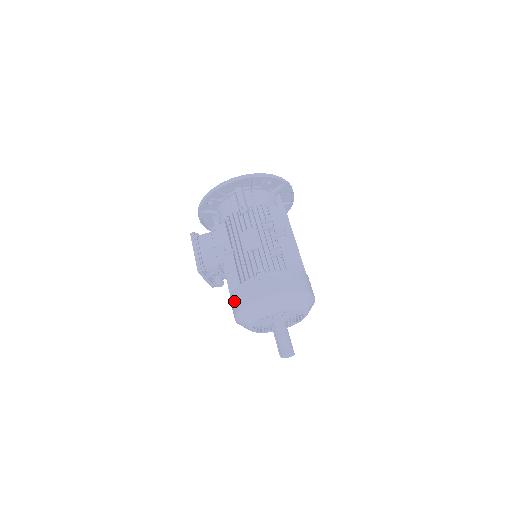
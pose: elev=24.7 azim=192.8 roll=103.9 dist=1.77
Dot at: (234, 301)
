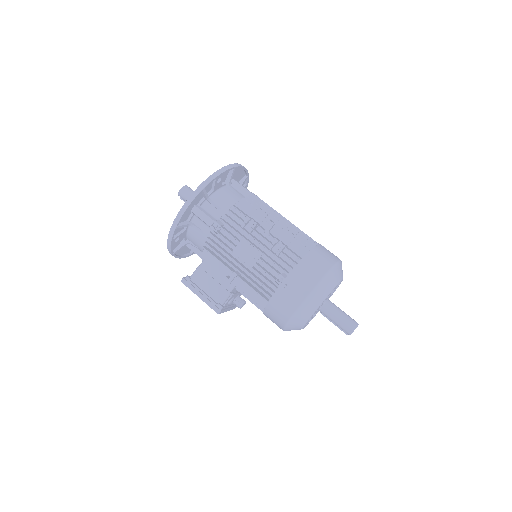
Dot at: (273, 319)
